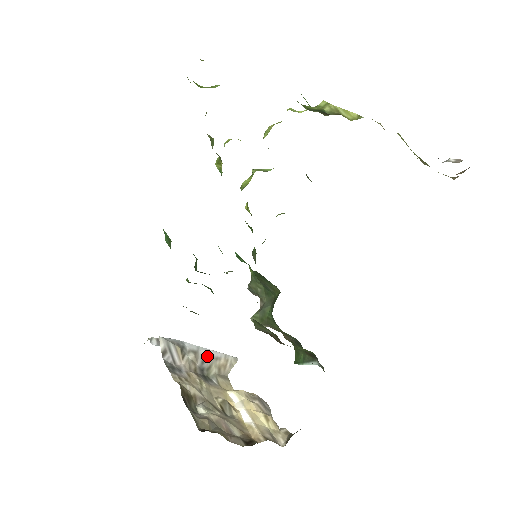
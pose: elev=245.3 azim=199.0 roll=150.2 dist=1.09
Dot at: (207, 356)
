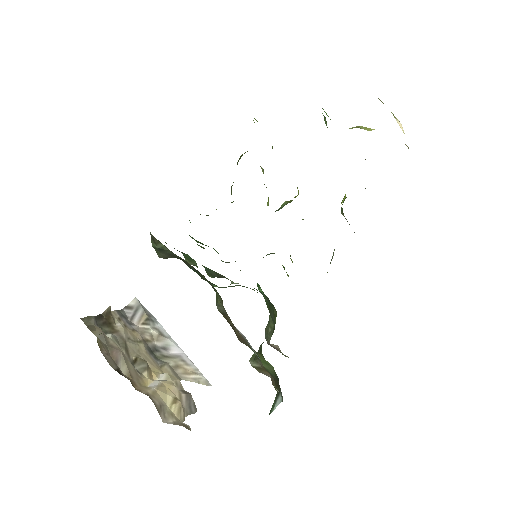
Dot at: (174, 351)
